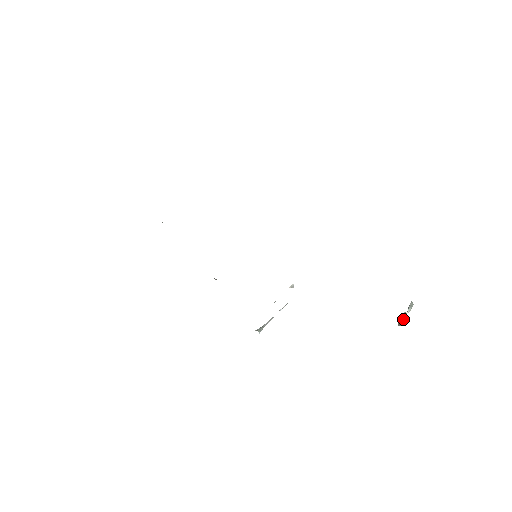
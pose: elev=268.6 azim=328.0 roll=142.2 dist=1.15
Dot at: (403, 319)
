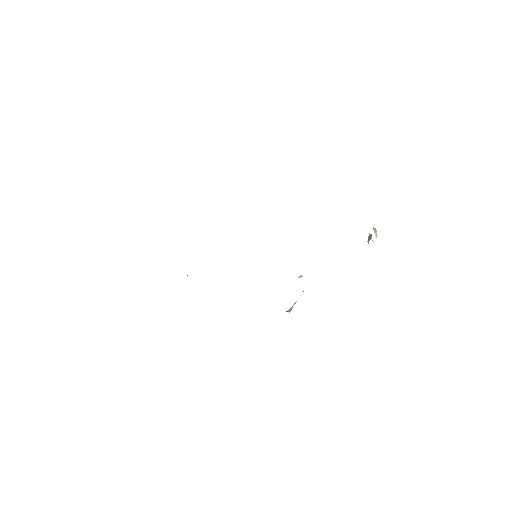
Dot at: (369, 237)
